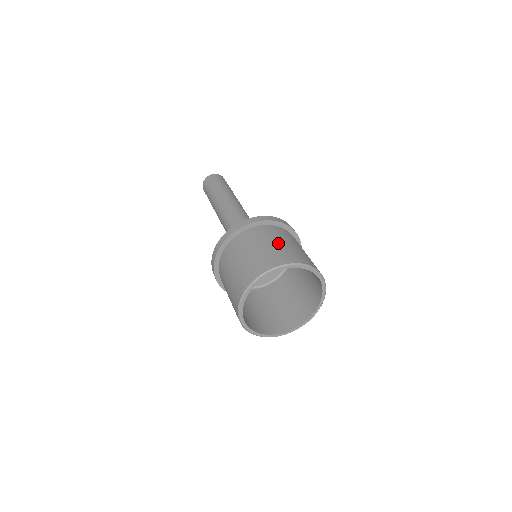
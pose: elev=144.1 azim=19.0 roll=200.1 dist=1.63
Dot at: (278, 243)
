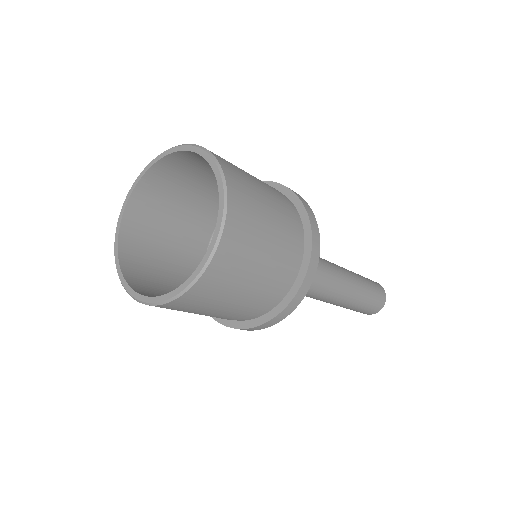
Dot at: occluded
